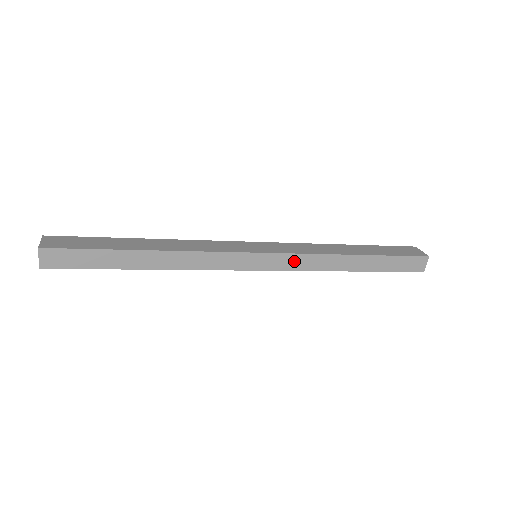
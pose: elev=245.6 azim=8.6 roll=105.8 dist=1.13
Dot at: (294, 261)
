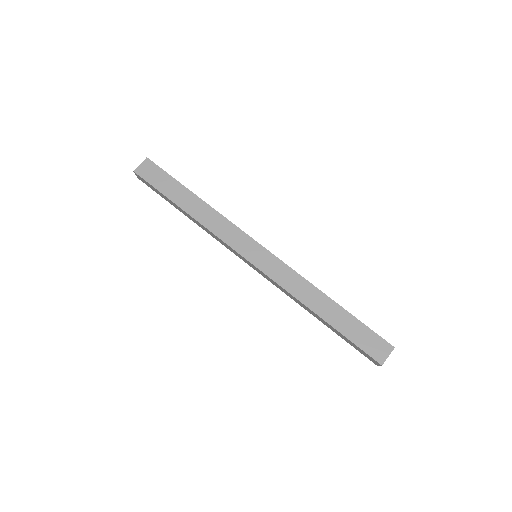
Dot at: (272, 281)
